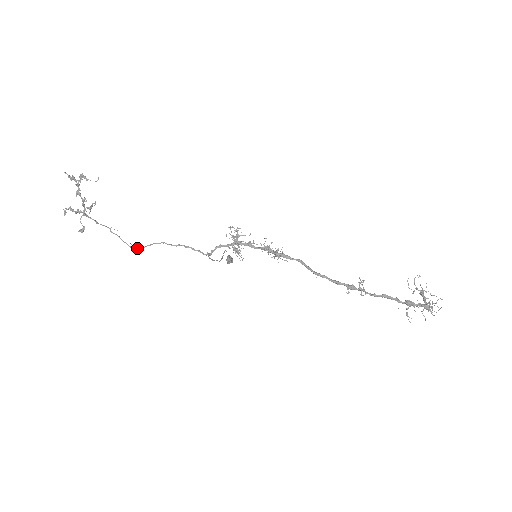
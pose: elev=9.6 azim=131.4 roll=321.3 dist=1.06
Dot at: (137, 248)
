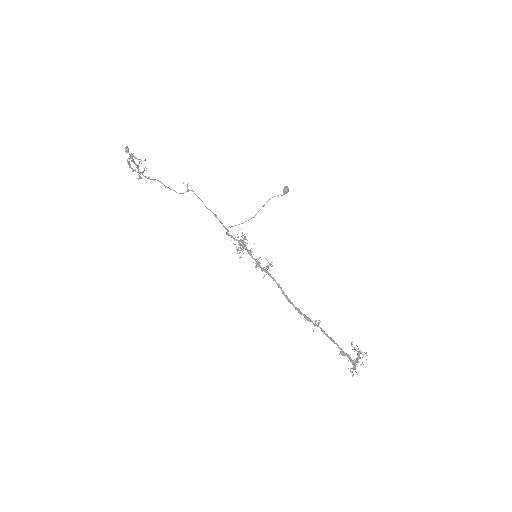
Dot at: (185, 192)
